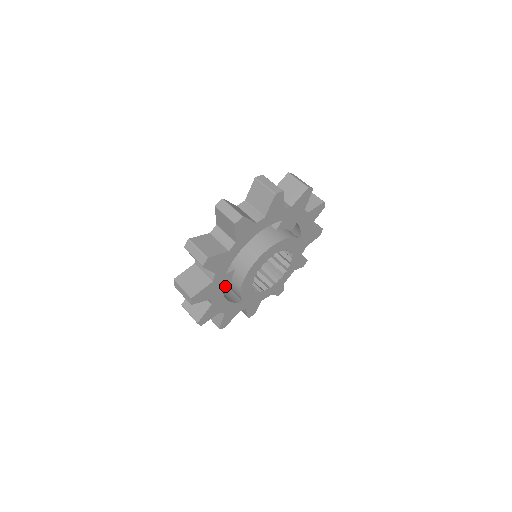
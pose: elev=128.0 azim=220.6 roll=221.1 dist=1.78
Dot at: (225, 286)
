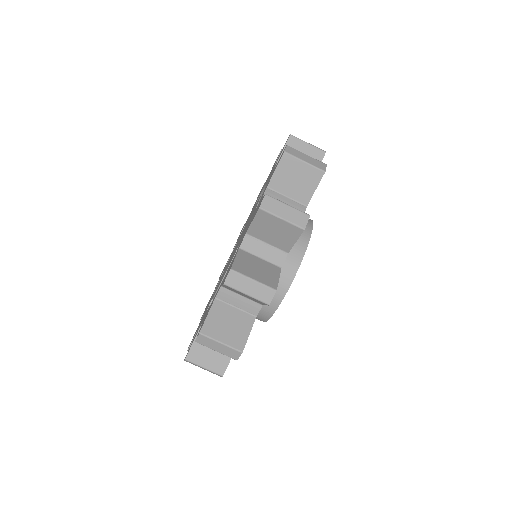
Dot at: occluded
